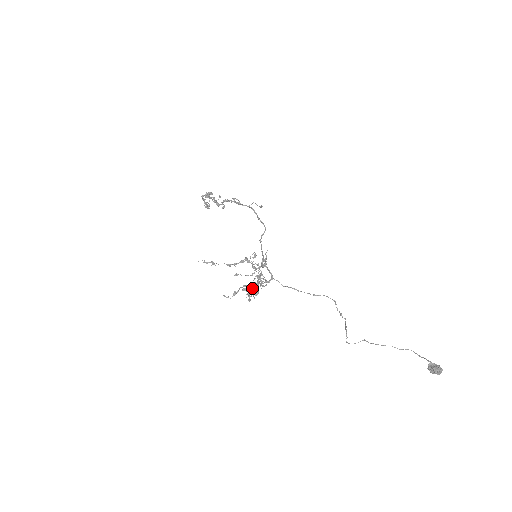
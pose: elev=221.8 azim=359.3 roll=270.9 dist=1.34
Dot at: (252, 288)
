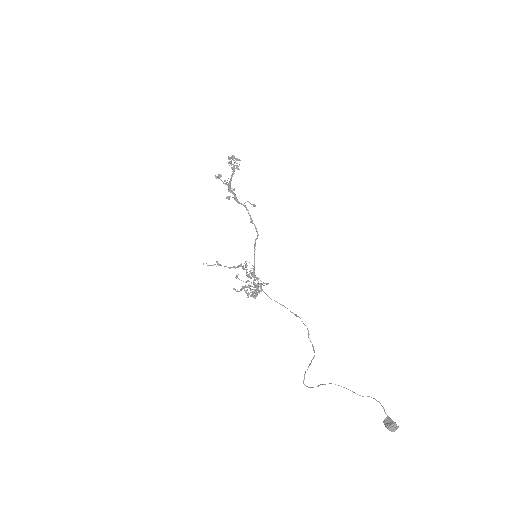
Dot at: (247, 295)
